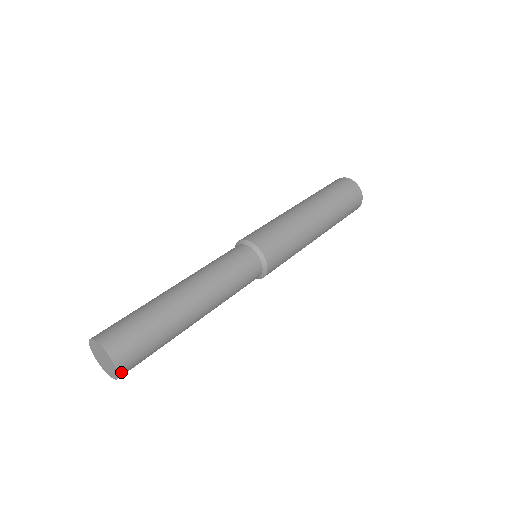
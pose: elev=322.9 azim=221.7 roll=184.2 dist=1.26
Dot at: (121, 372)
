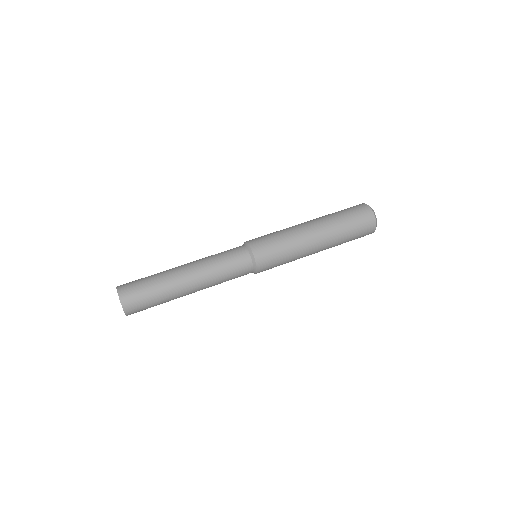
Dot at: occluded
